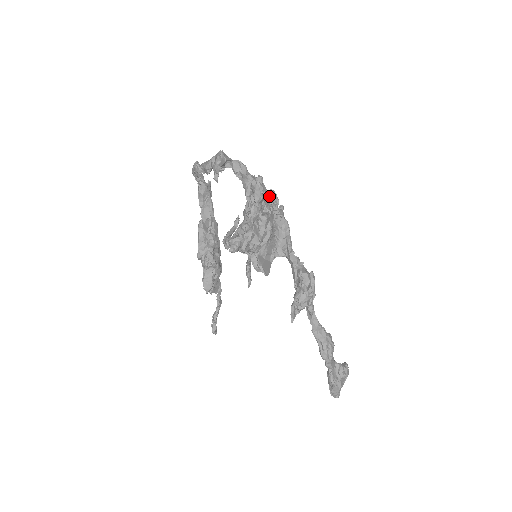
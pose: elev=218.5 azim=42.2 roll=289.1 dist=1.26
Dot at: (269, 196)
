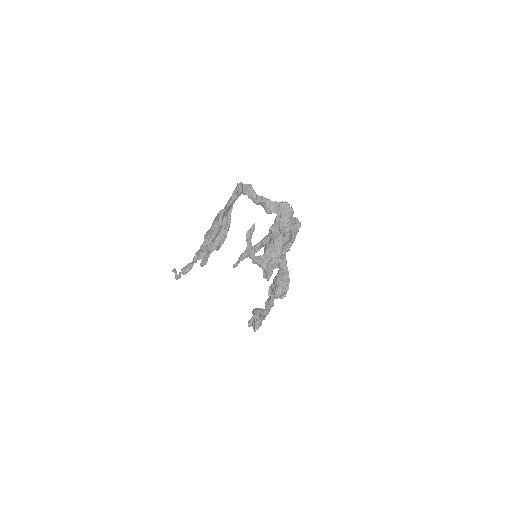
Dot at: occluded
